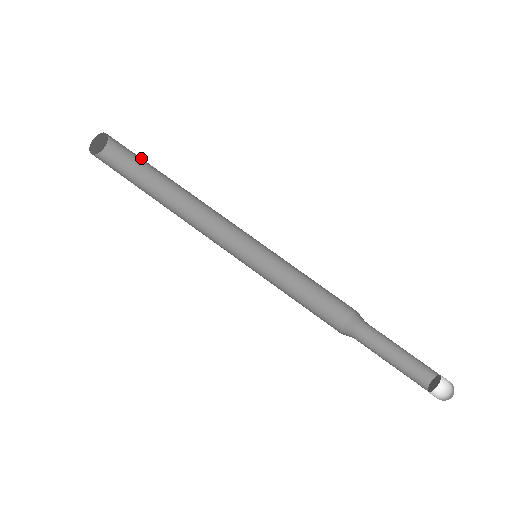
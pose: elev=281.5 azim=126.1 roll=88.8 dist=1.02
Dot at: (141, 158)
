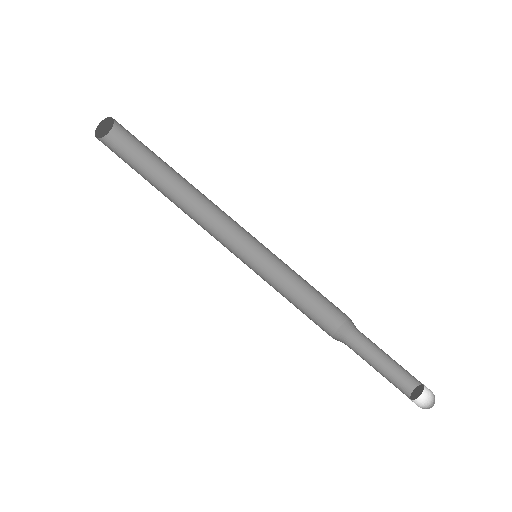
Dot at: occluded
